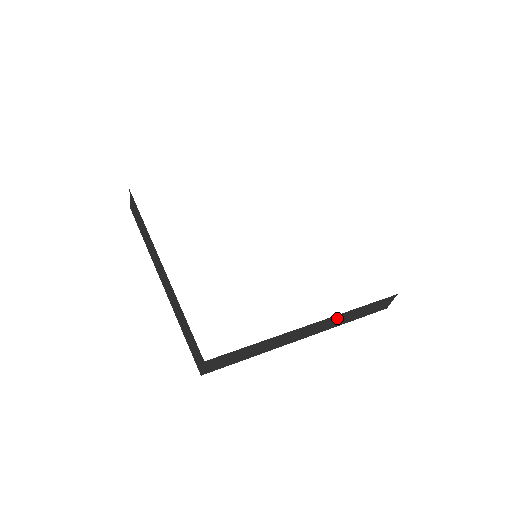
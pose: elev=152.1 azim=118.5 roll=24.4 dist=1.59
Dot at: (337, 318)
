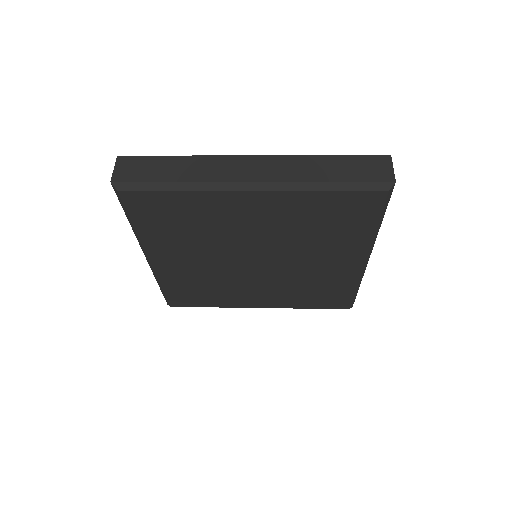
Dot at: occluded
